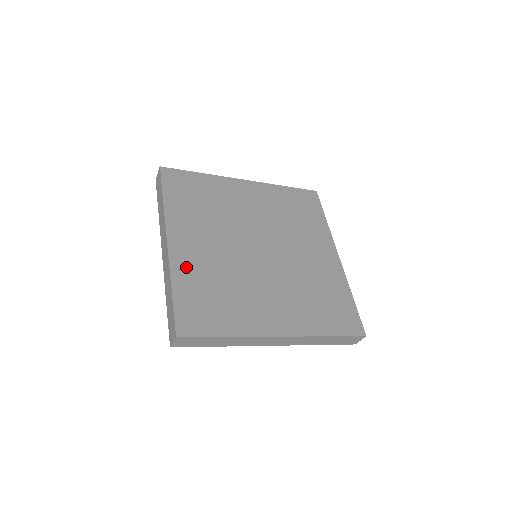
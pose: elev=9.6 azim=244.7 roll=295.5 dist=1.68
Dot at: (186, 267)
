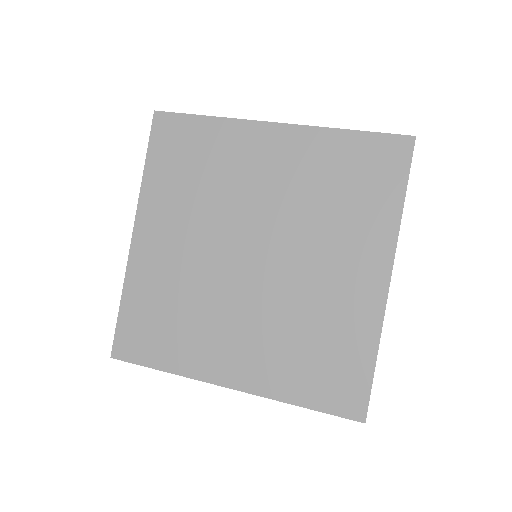
Dot at: (144, 273)
